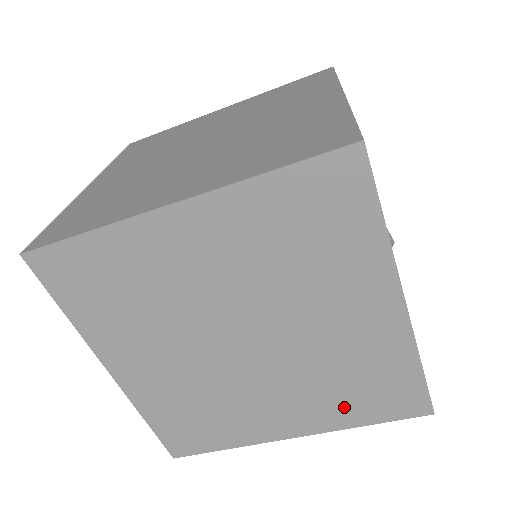
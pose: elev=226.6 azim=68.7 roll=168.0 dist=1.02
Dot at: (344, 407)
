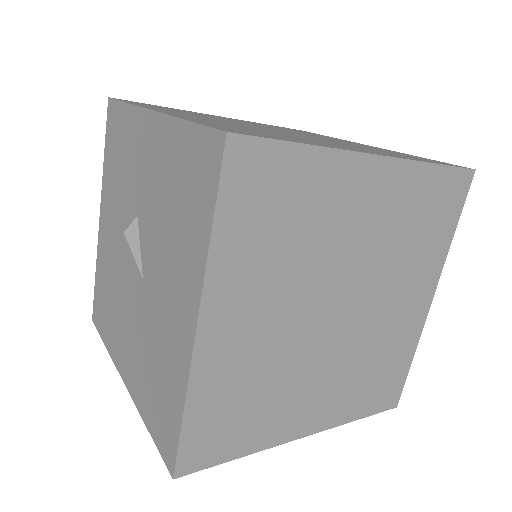
Dot at: (356, 398)
